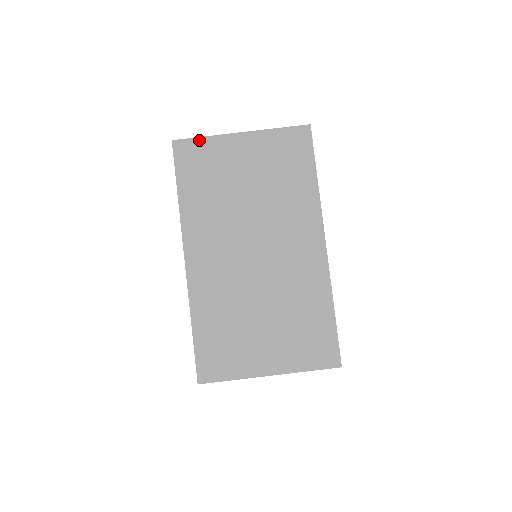
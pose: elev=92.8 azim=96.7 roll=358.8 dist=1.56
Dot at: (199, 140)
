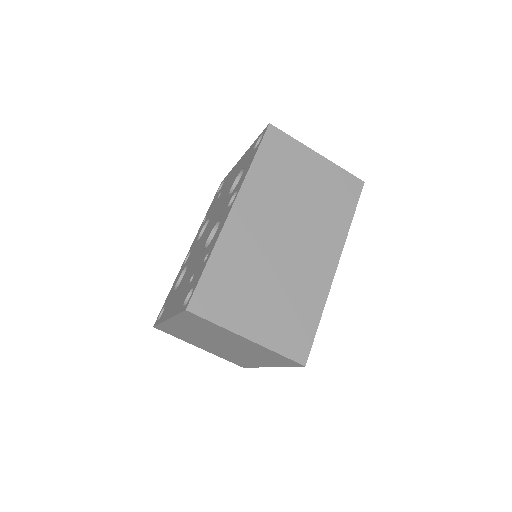
Dot at: (288, 137)
